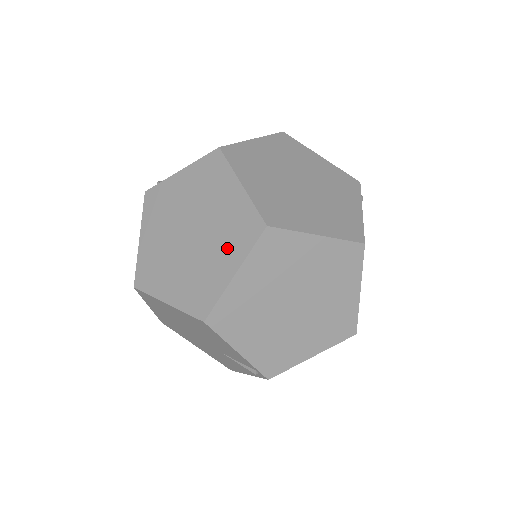
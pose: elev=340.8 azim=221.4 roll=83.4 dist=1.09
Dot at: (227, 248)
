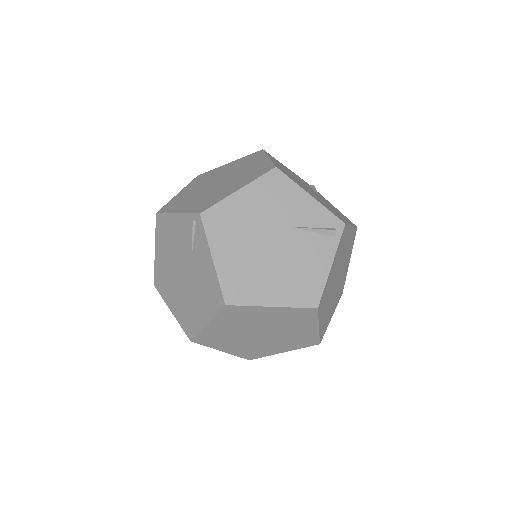
Dot at: occluded
